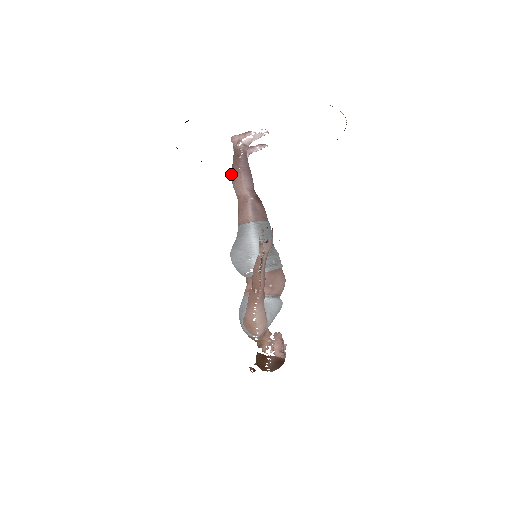
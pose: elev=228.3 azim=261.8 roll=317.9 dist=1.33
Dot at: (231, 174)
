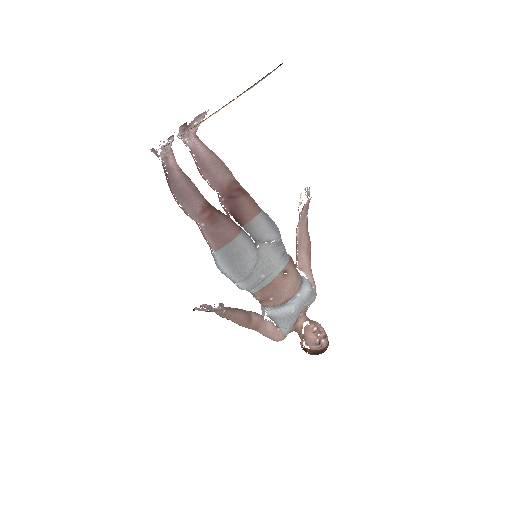
Dot at: occluded
